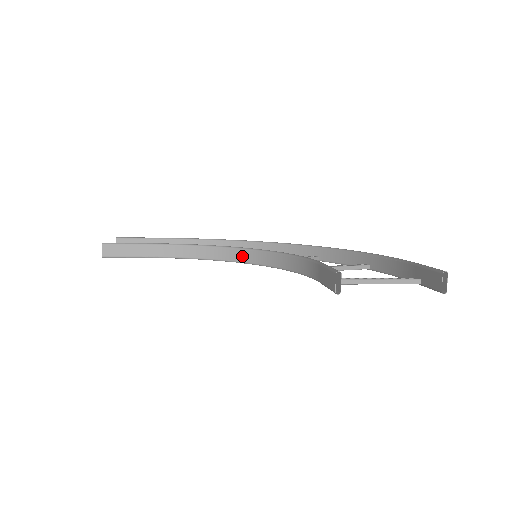
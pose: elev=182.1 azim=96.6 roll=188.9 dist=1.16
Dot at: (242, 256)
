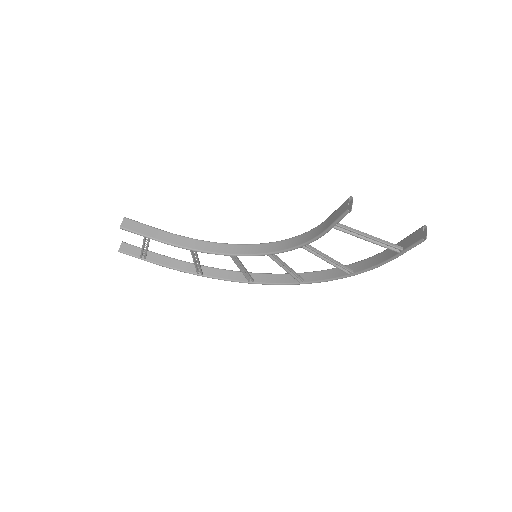
Dot at: (246, 250)
